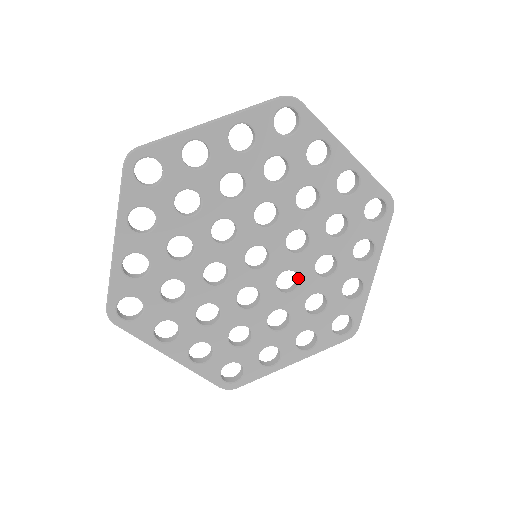
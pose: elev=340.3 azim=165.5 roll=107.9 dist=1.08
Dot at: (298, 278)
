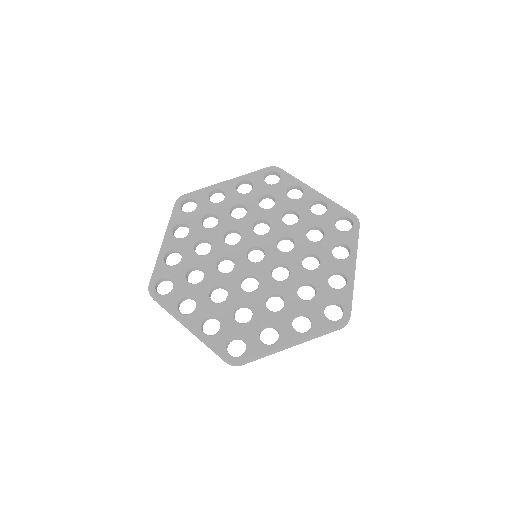
Dot at: (289, 271)
